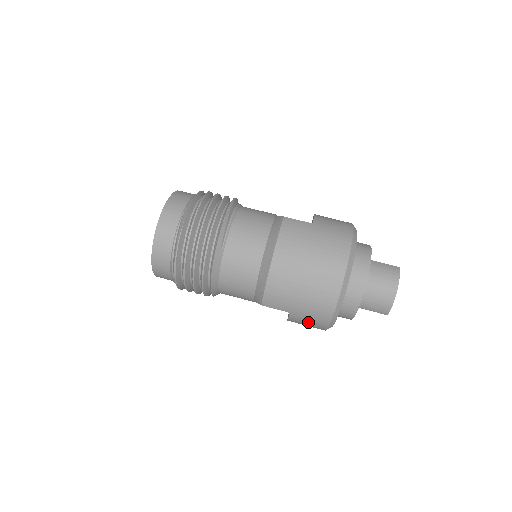
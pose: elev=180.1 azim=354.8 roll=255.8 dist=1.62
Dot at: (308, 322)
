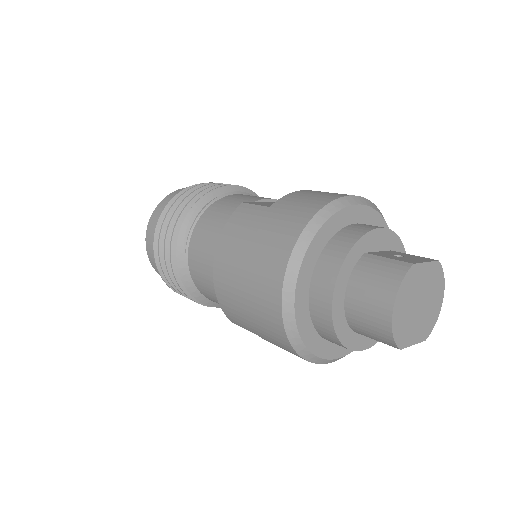
Dot at: occluded
